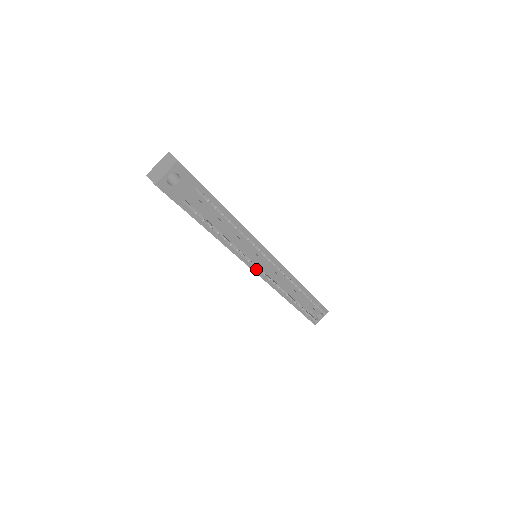
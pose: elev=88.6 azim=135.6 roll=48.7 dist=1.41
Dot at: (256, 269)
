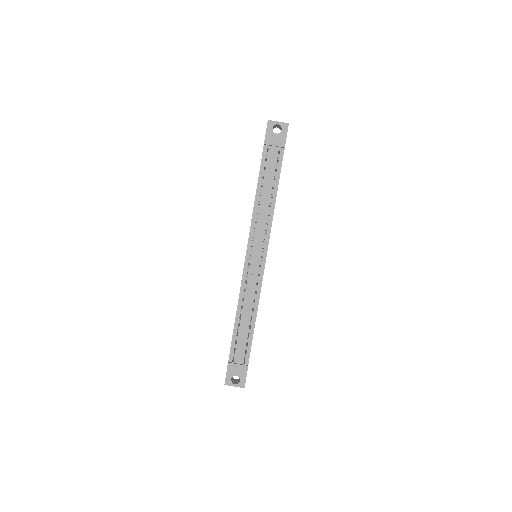
Dot at: (249, 254)
